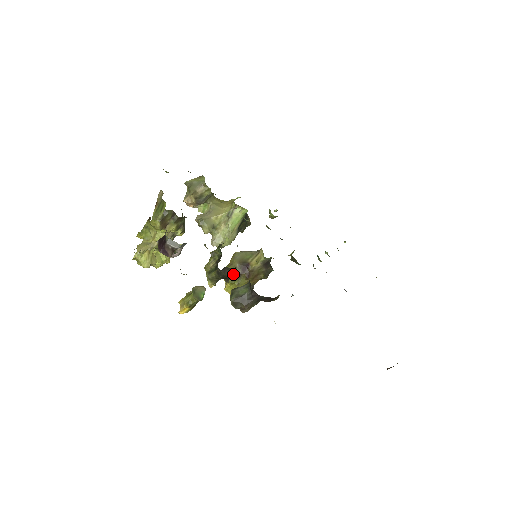
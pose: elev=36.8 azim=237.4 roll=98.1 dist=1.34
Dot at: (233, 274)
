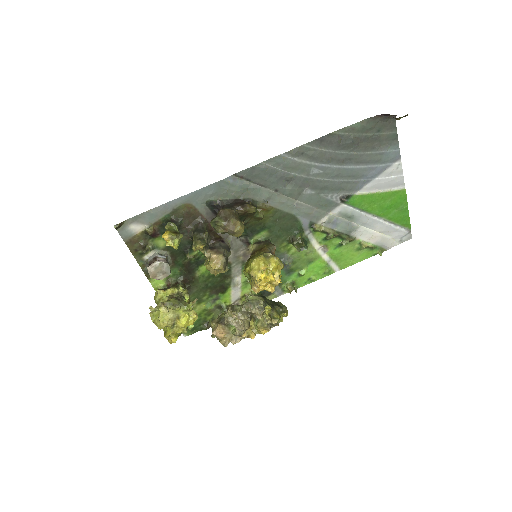
Dot at: (245, 266)
